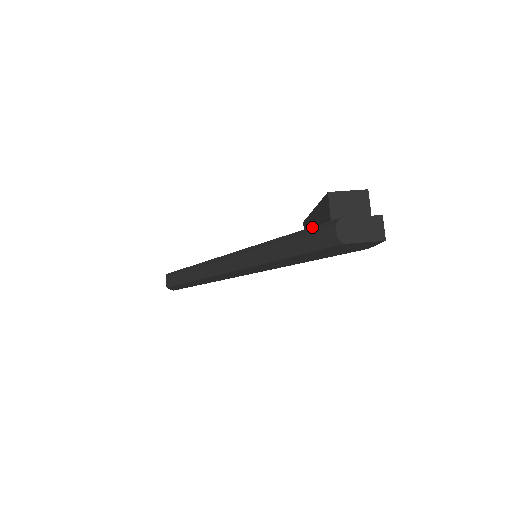
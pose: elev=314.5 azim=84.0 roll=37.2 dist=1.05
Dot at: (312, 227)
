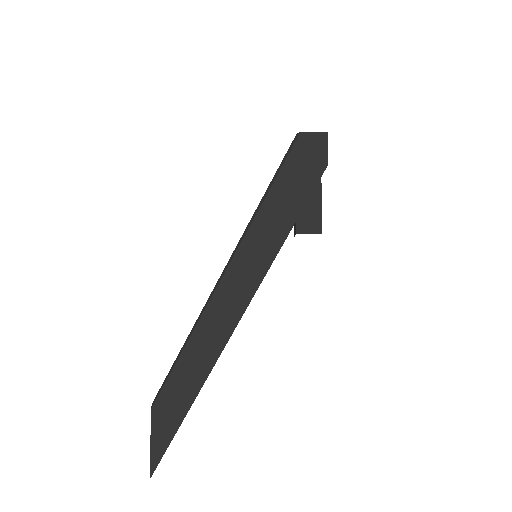
Dot at: occluded
